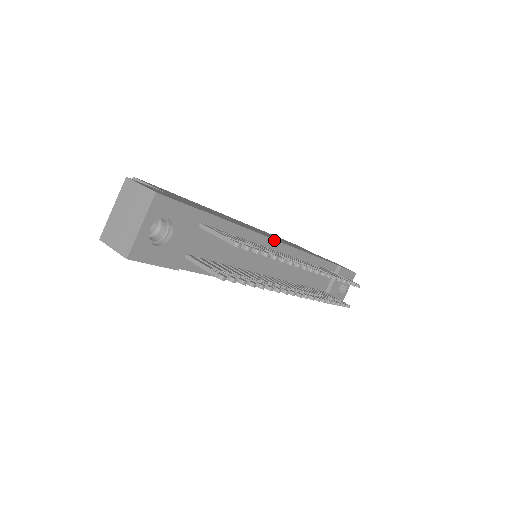
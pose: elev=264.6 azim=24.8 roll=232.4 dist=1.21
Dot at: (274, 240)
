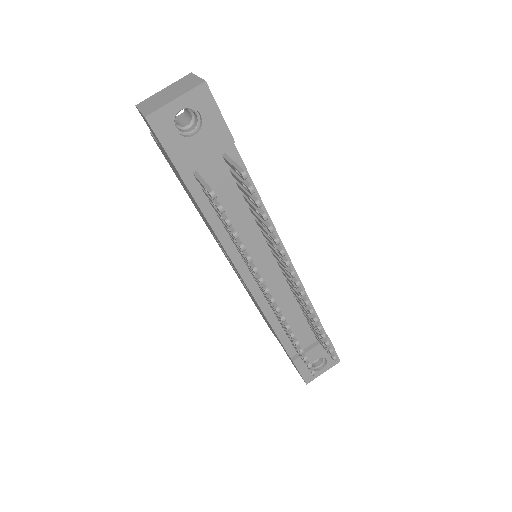
Dot at: (280, 240)
